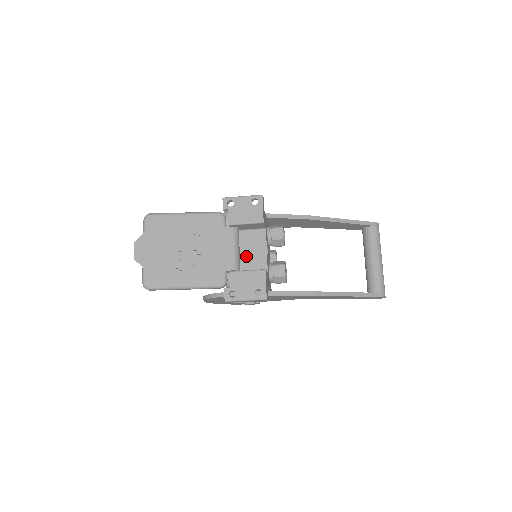
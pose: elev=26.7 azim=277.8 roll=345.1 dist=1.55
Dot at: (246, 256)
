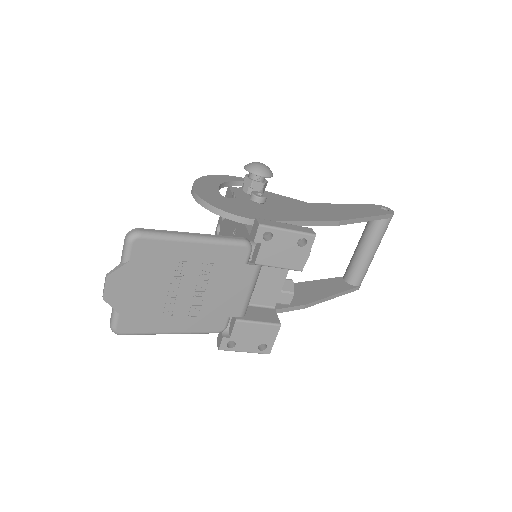
Dot at: (255, 285)
